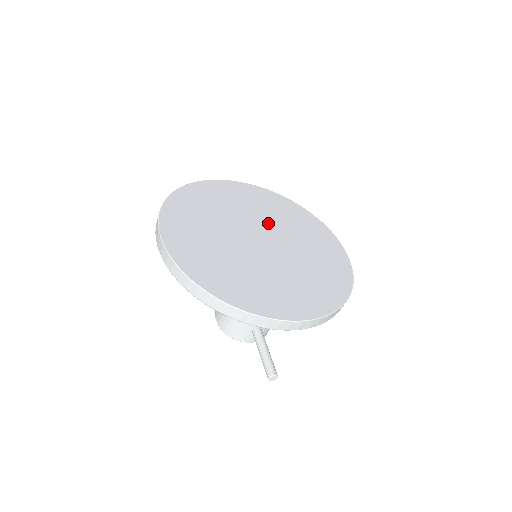
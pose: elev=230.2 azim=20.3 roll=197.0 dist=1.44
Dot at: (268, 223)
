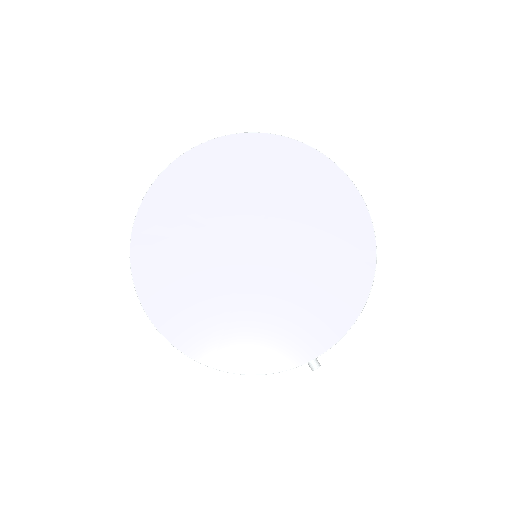
Dot at: (254, 208)
